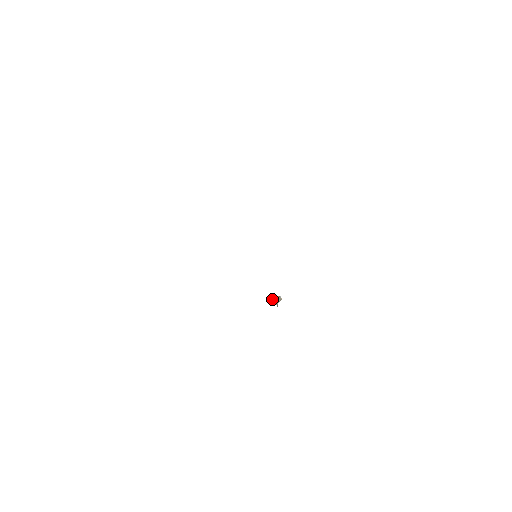
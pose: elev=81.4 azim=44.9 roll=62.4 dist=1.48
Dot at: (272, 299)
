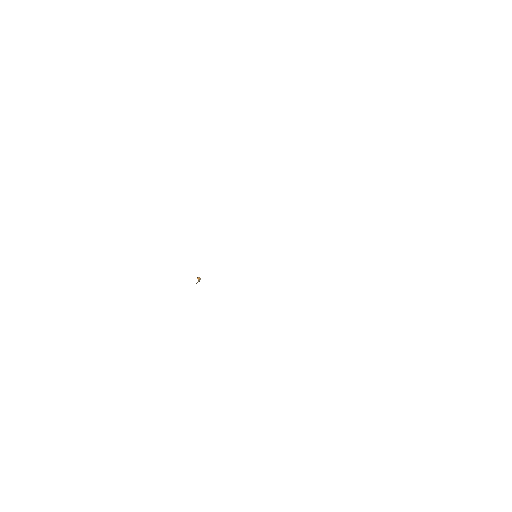
Dot at: occluded
